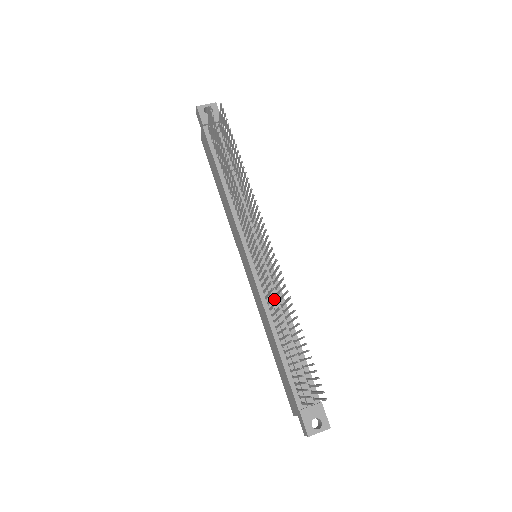
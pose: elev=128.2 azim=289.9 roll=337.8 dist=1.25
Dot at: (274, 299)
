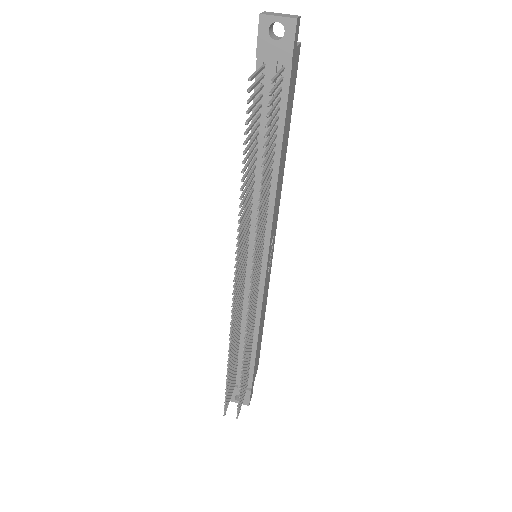
Dot at: occluded
